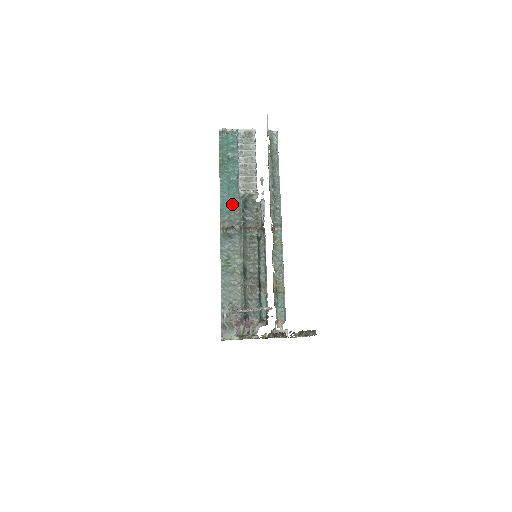
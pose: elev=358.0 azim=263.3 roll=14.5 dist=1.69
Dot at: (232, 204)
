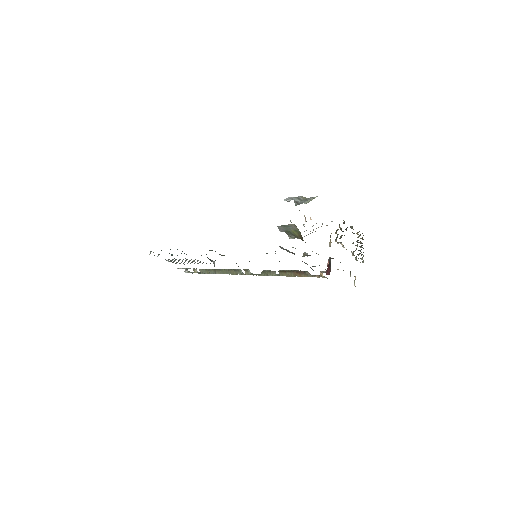
Dot at: occluded
